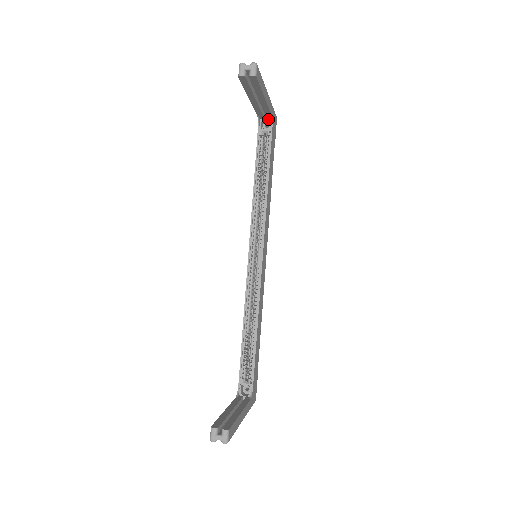
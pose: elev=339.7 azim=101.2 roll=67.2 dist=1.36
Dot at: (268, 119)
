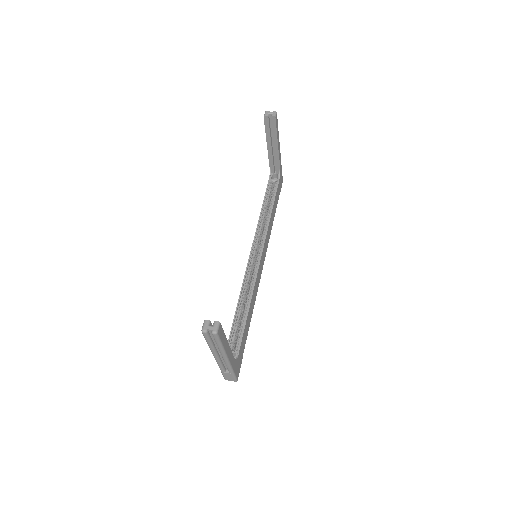
Dot at: (277, 174)
